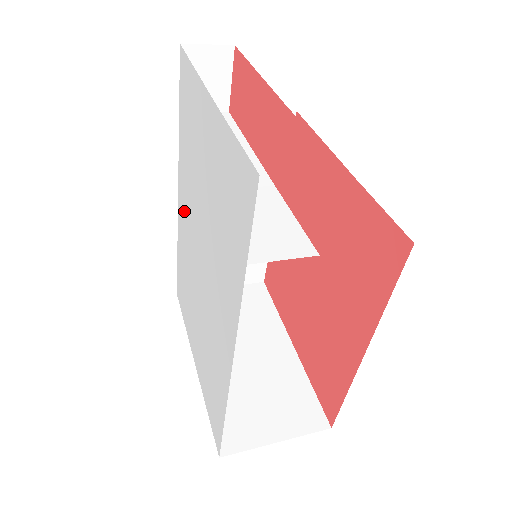
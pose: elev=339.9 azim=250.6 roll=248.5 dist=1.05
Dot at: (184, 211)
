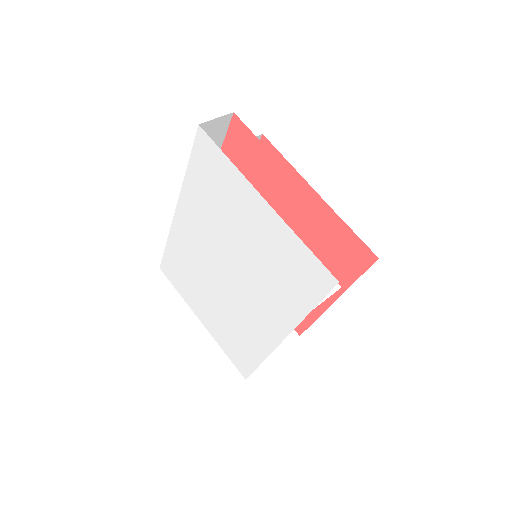
Dot at: (191, 229)
